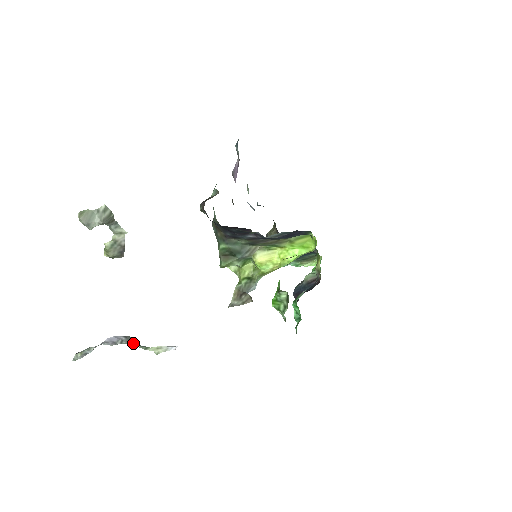
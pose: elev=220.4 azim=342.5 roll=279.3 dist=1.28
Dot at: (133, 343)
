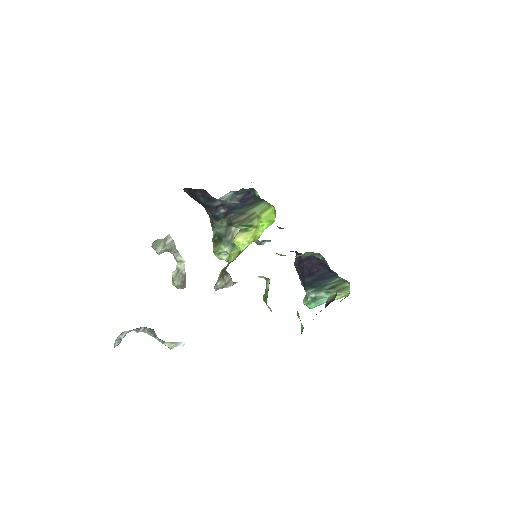
Dot at: (154, 334)
